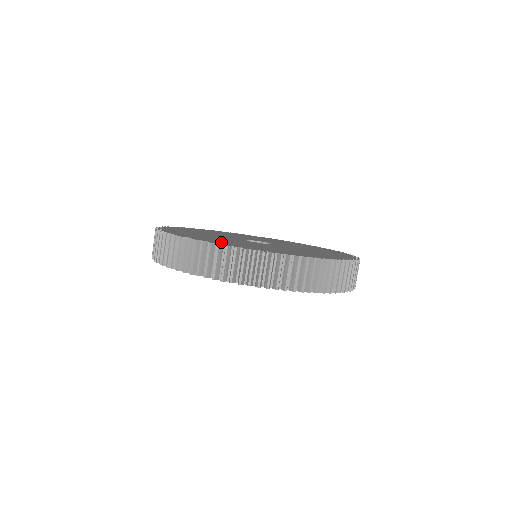
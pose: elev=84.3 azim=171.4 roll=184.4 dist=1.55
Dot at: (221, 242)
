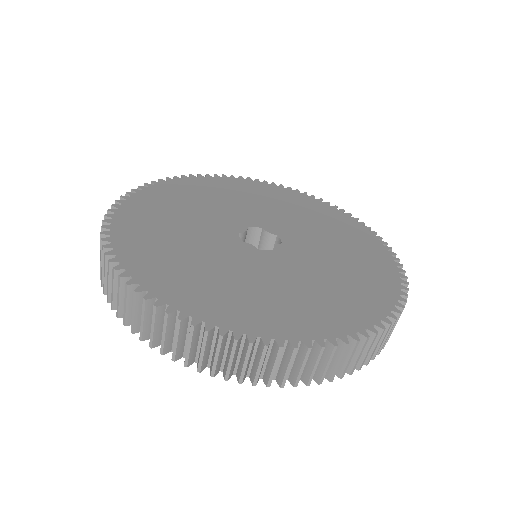
Dot at: (142, 256)
